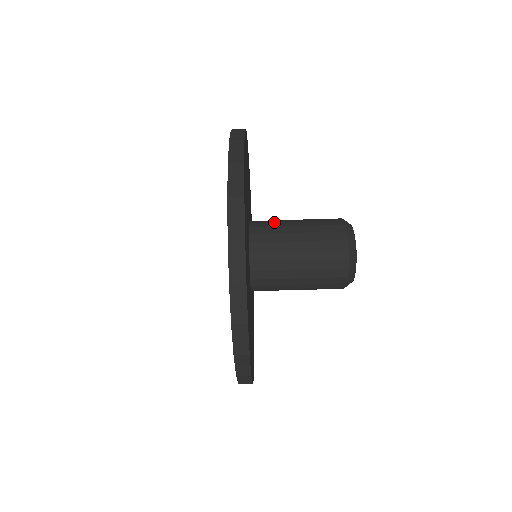
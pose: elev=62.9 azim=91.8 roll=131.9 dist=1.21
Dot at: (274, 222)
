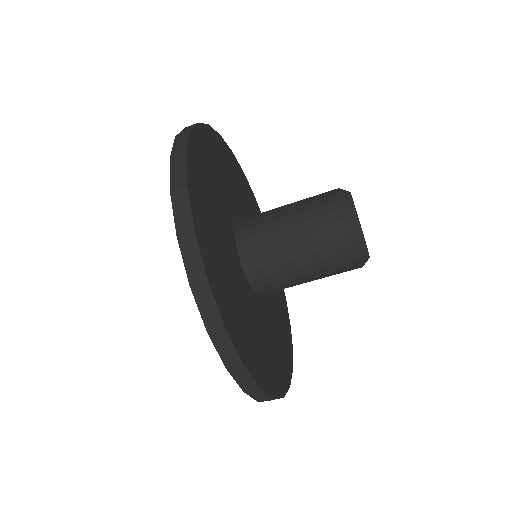
Dot at: (262, 213)
